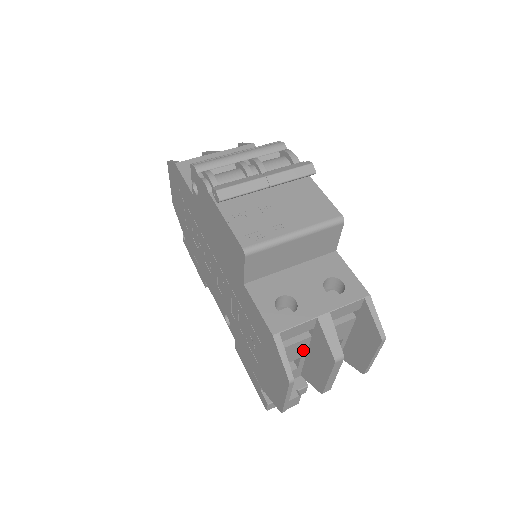
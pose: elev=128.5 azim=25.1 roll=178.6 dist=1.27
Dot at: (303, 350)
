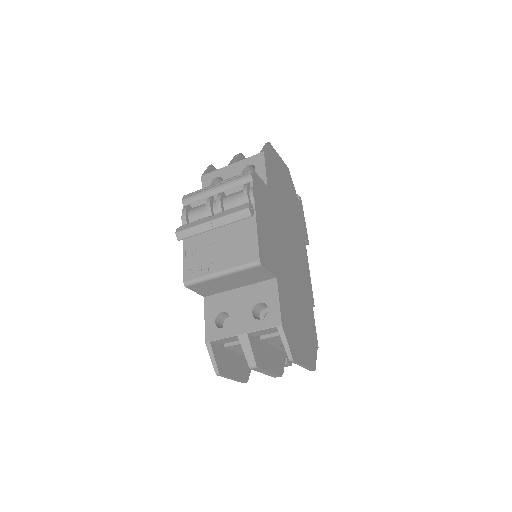
Dot at: occluded
